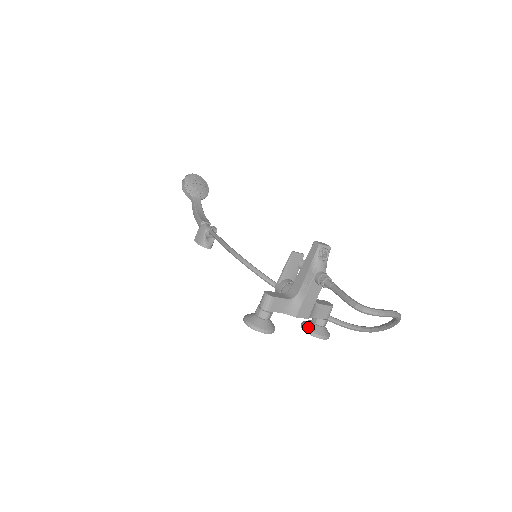
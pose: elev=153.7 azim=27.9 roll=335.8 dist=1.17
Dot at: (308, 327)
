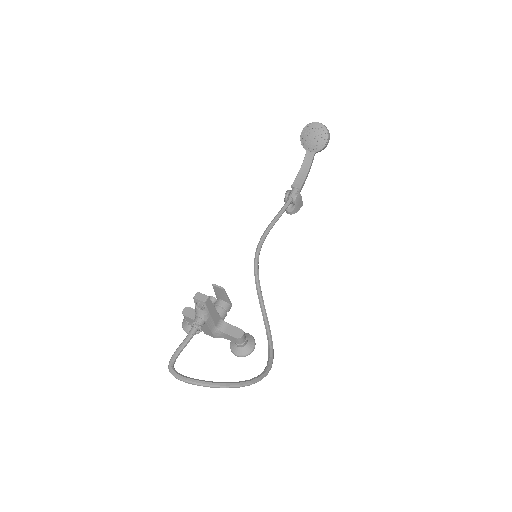
Dot at: occluded
